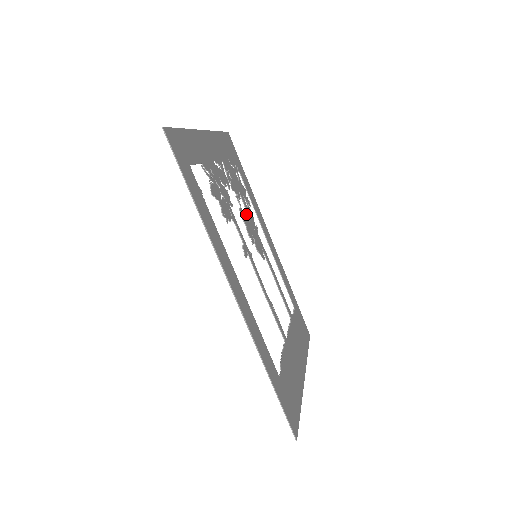
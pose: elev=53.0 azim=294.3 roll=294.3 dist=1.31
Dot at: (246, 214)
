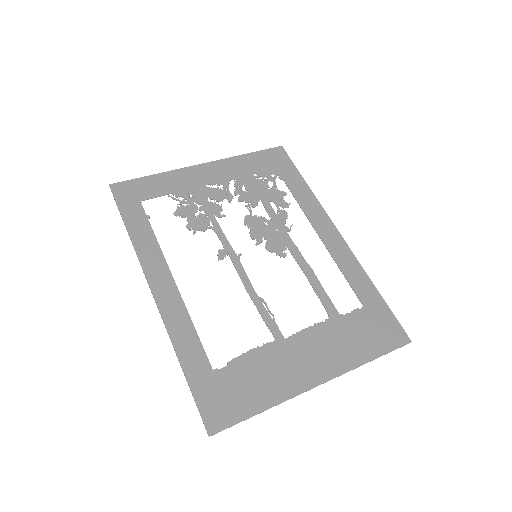
Dot at: (263, 218)
